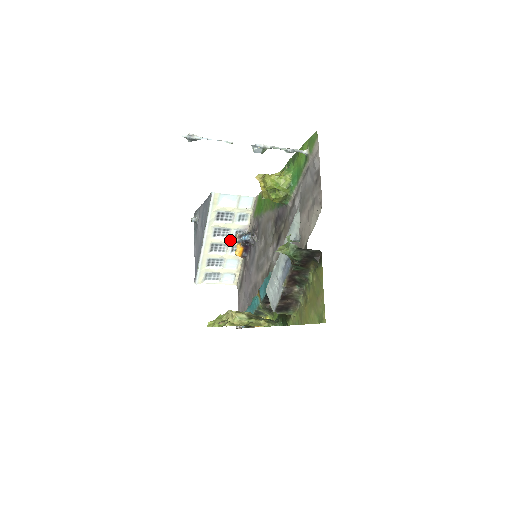
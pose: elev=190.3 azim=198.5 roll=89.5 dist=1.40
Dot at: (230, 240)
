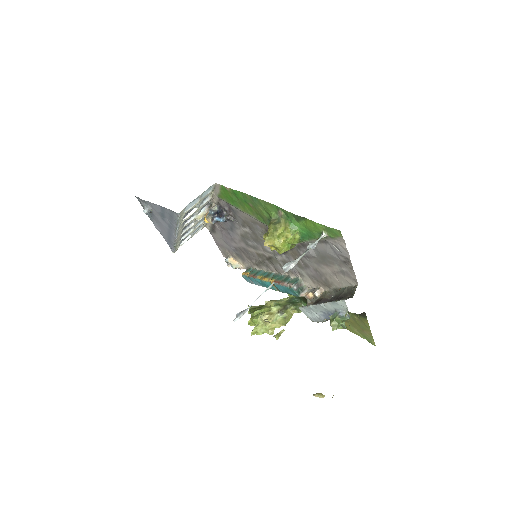
Dot at: (197, 217)
